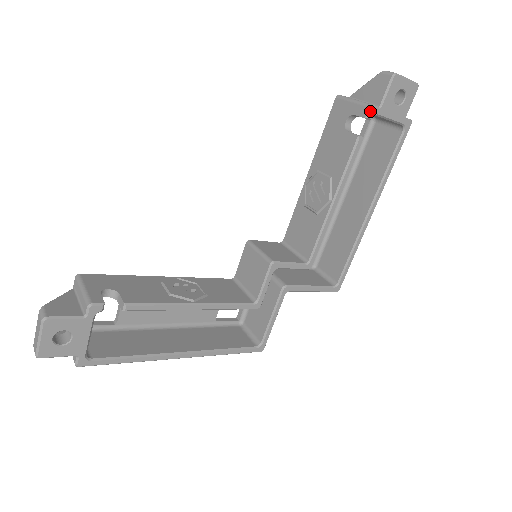
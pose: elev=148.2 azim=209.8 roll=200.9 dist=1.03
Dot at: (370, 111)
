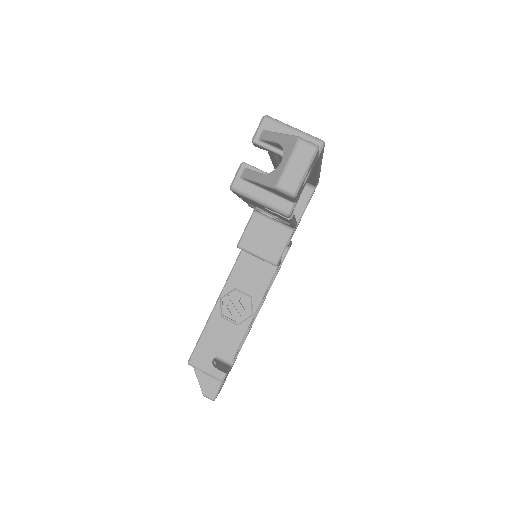
Dot at: (290, 216)
